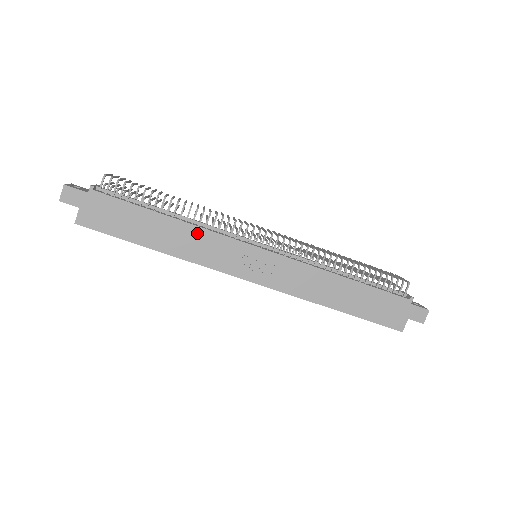
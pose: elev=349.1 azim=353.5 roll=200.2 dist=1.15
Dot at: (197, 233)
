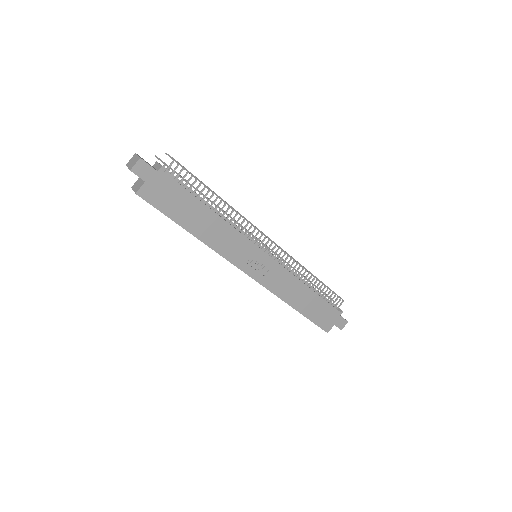
Dot at: (228, 230)
